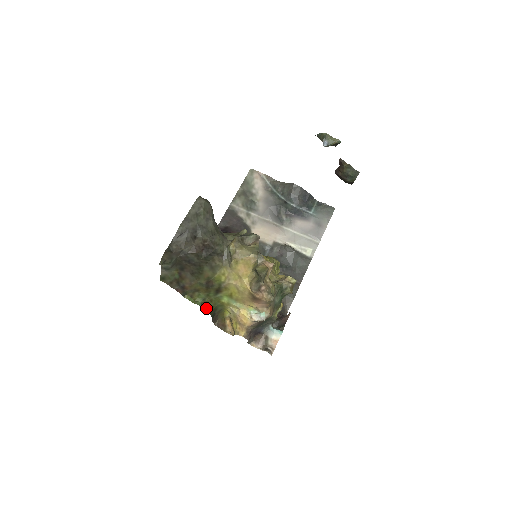
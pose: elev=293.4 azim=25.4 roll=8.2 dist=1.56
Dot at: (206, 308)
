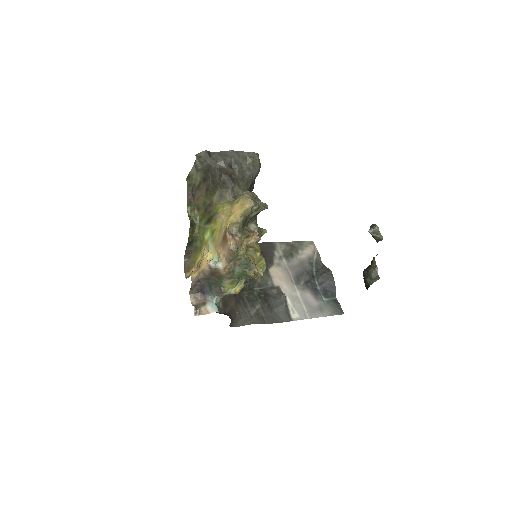
Dot at: (191, 227)
